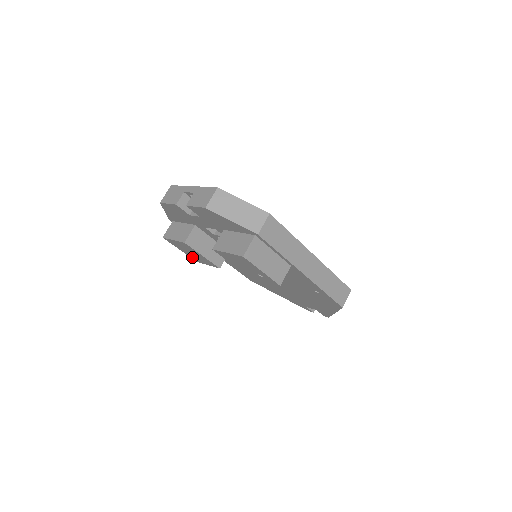
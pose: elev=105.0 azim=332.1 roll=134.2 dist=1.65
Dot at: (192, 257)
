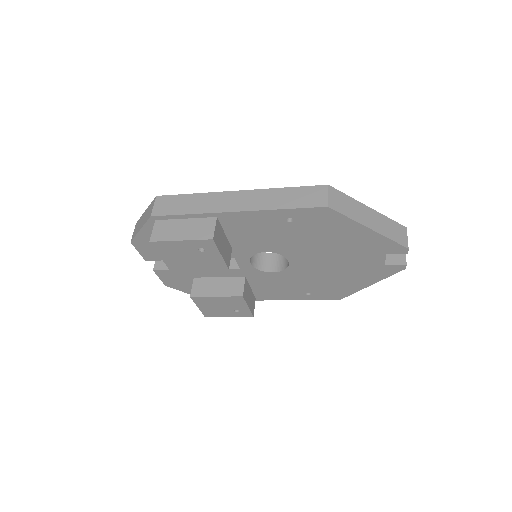
Dot at: (240, 314)
